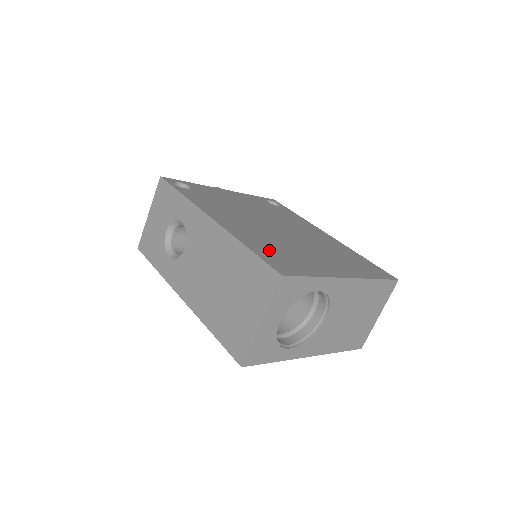
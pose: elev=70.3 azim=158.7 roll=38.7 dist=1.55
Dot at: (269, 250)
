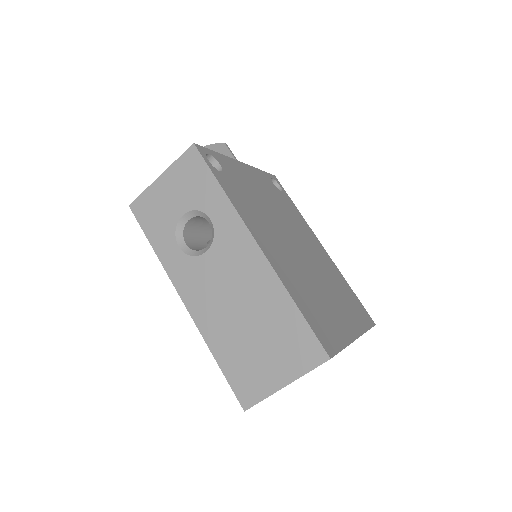
Dot at: (309, 305)
